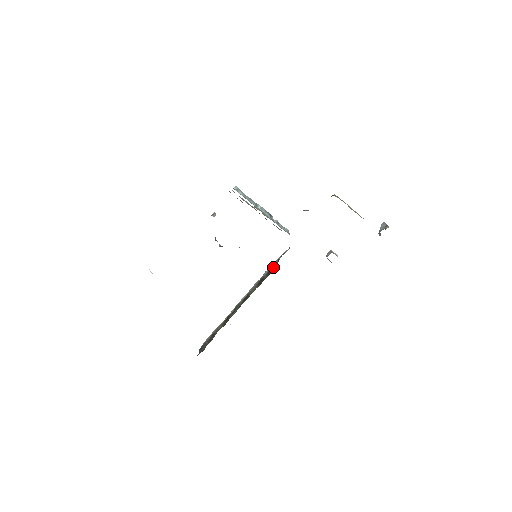
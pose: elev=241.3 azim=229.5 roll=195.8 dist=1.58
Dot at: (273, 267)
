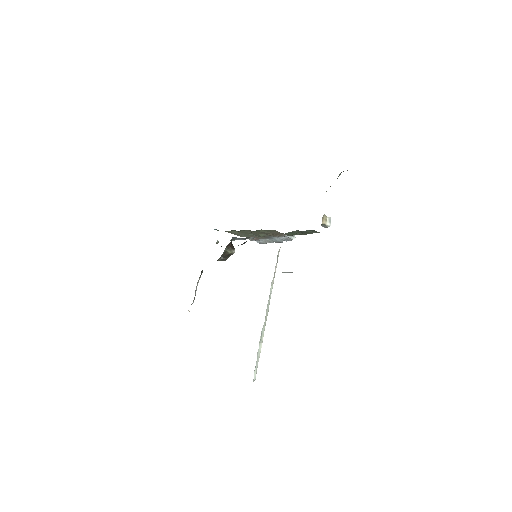
Dot at: occluded
